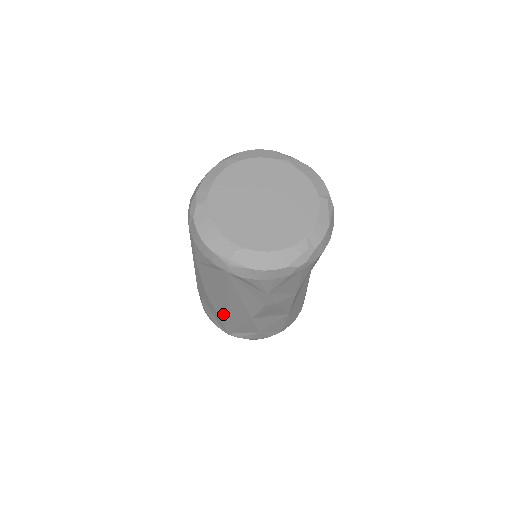
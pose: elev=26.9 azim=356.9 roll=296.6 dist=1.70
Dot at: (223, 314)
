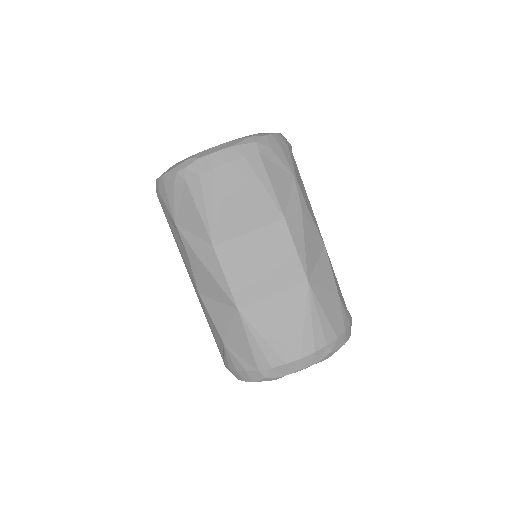
Dot at: occluded
